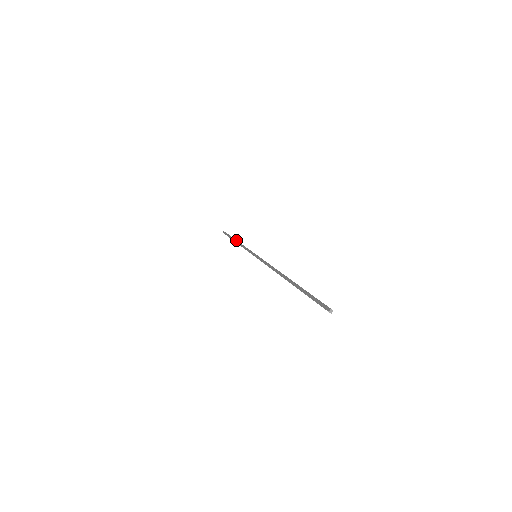
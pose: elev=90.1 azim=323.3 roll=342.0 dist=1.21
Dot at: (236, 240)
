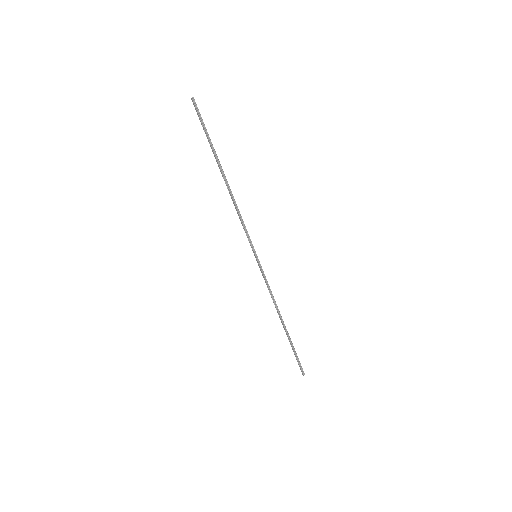
Dot at: (282, 320)
